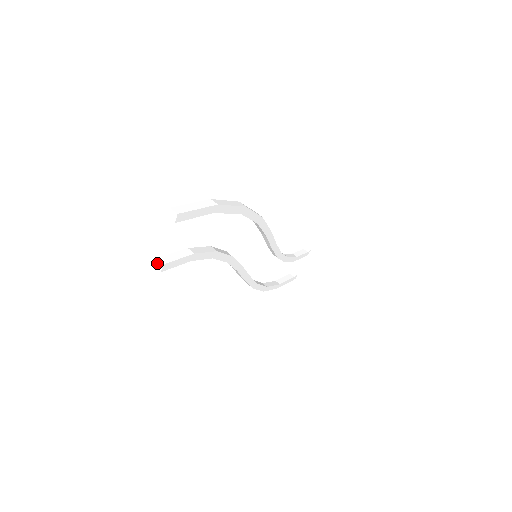
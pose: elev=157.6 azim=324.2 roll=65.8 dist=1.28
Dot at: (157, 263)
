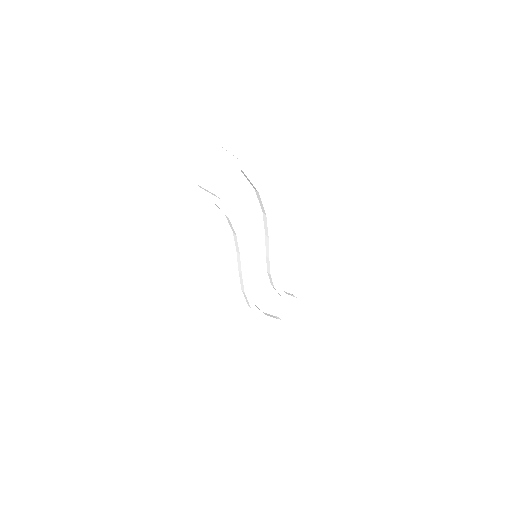
Dot at: (195, 187)
